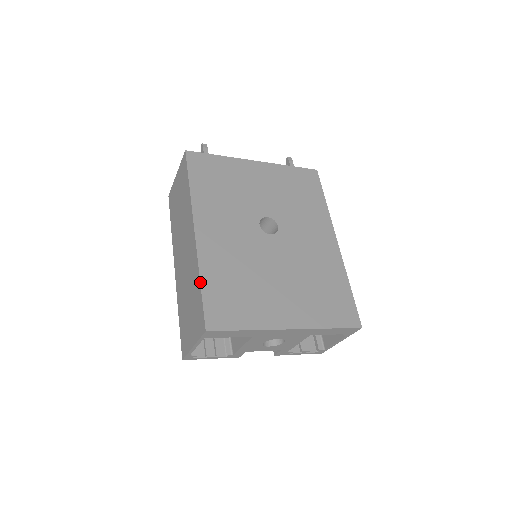
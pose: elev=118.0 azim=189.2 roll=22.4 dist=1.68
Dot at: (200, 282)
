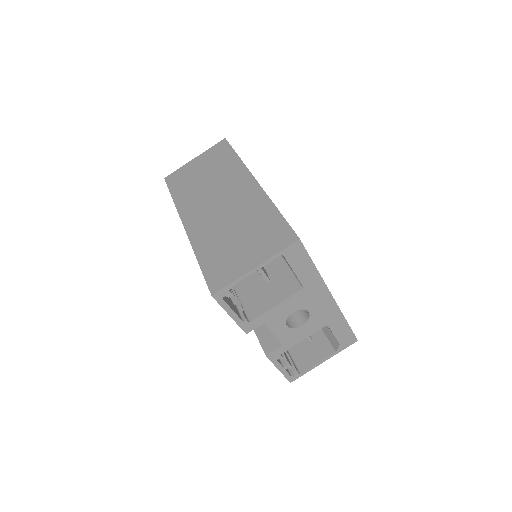
Dot at: (277, 208)
